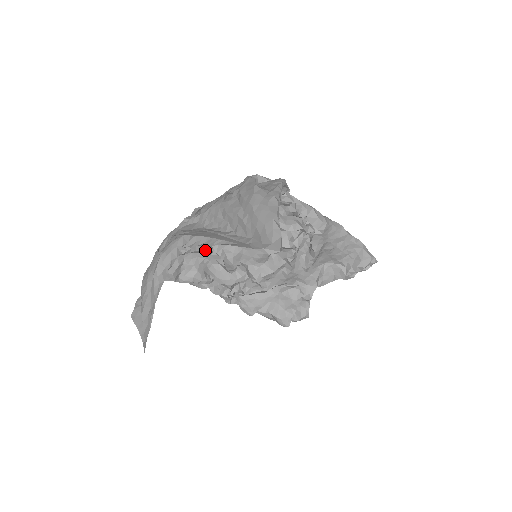
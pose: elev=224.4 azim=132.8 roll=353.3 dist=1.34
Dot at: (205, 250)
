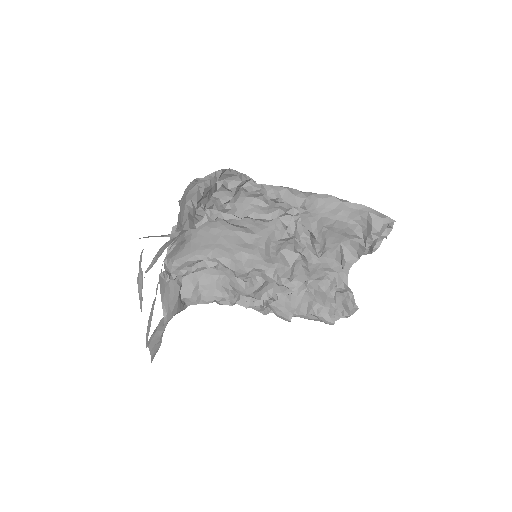
Dot at: (209, 265)
